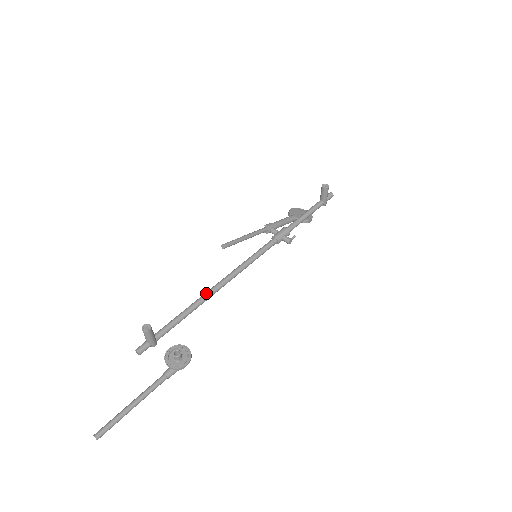
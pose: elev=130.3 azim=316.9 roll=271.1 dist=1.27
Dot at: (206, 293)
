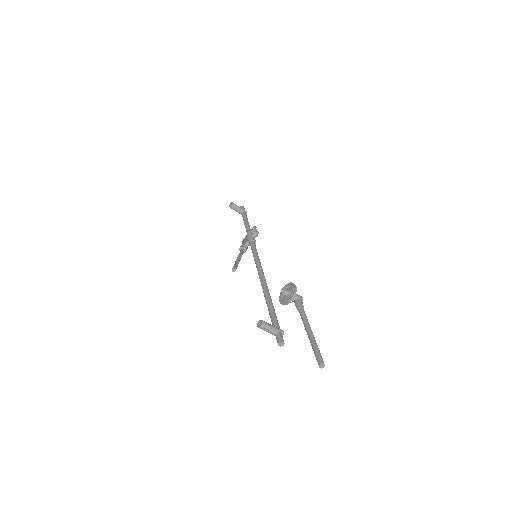
Dot at: (263, 290)
